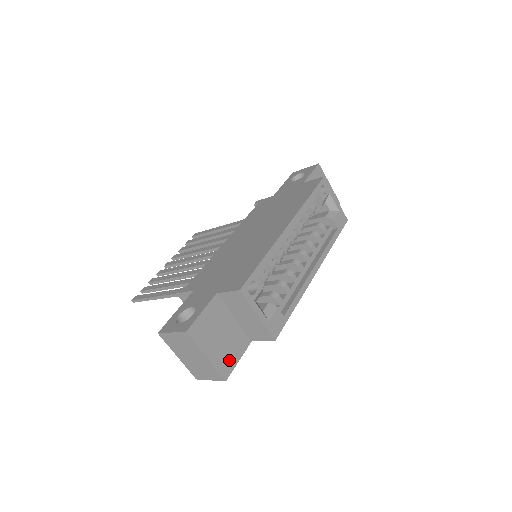
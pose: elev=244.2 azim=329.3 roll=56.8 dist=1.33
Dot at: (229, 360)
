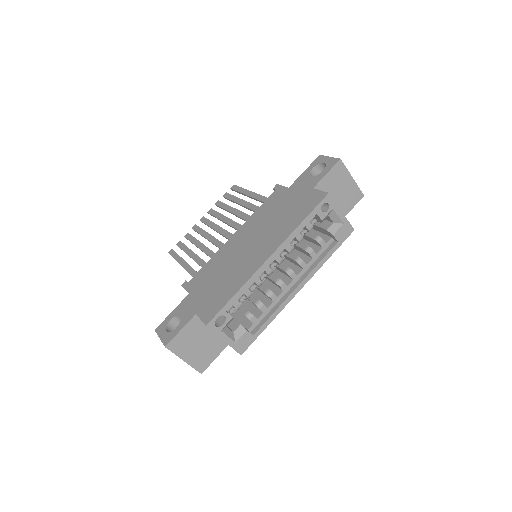
Dot at: (206, 360)
